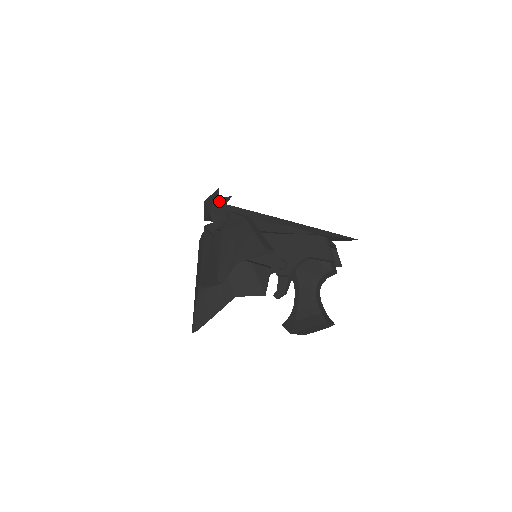
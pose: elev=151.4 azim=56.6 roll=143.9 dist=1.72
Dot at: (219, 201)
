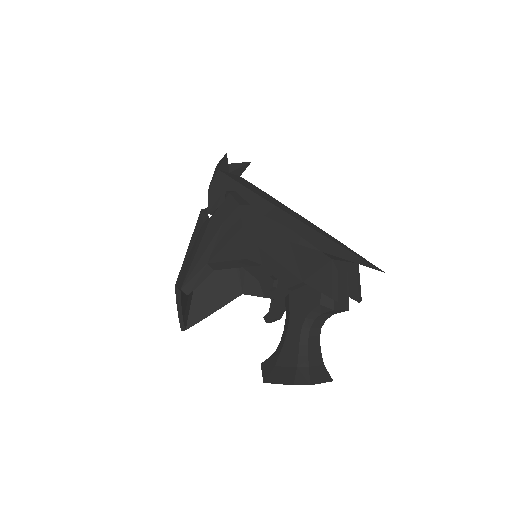
Dot at: (232, 168)
